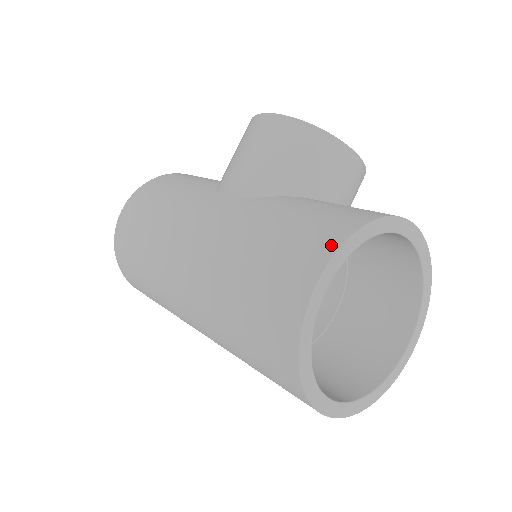
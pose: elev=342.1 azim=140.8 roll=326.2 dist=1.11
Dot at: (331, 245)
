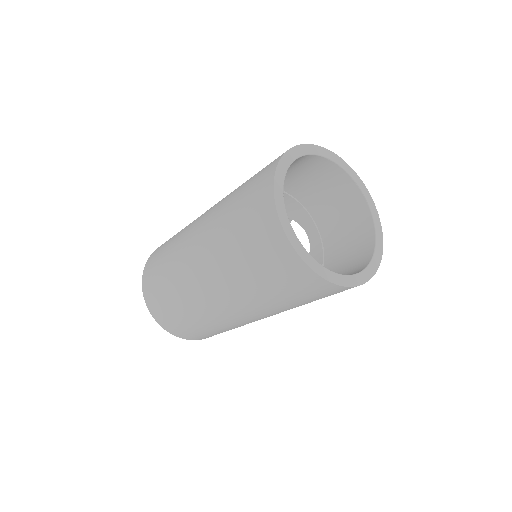
Dot at: occluded
